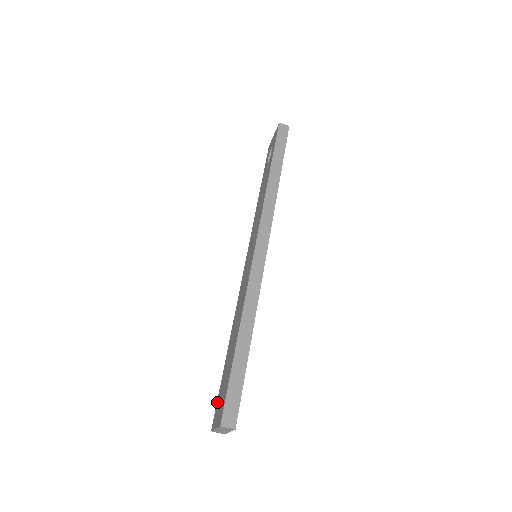
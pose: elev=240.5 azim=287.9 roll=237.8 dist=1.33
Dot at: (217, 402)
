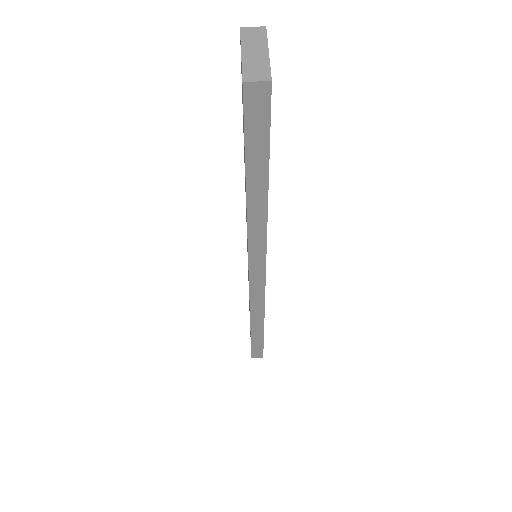
Dot at: occluded
